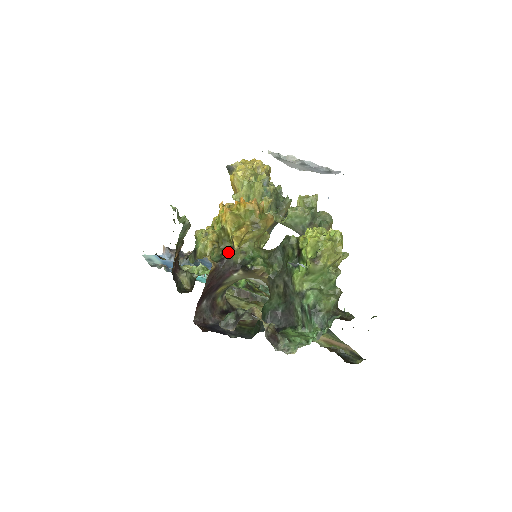
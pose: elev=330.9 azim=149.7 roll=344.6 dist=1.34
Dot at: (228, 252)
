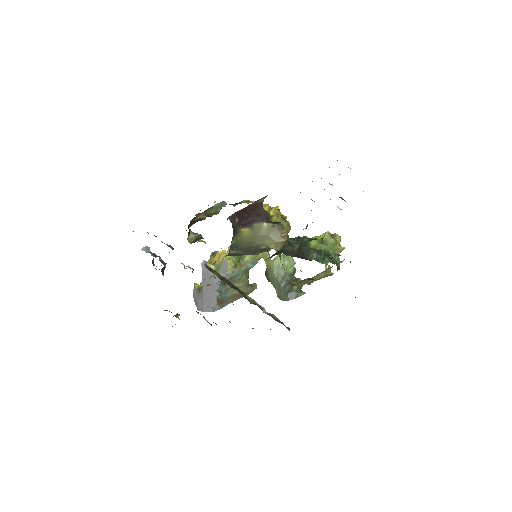
Dot at: occluded
